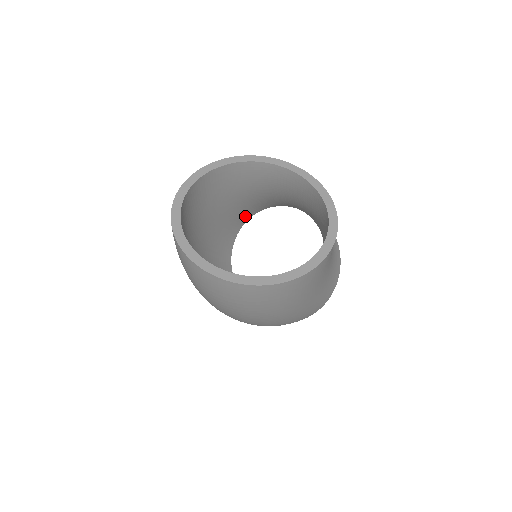
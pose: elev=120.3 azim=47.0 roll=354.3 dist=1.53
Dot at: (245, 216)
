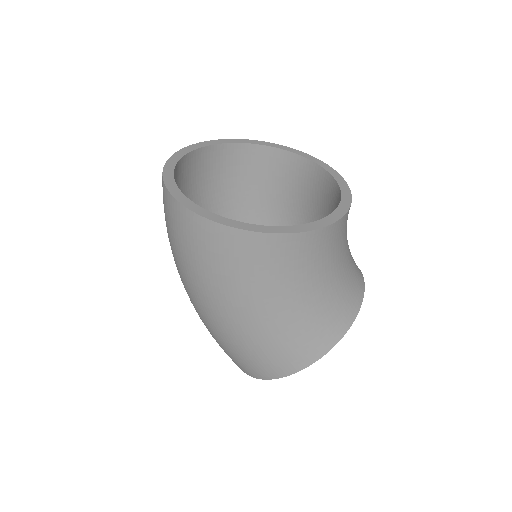
Dot at: occluded
